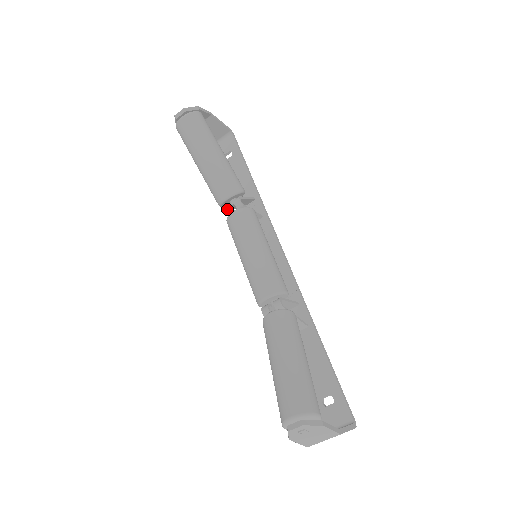
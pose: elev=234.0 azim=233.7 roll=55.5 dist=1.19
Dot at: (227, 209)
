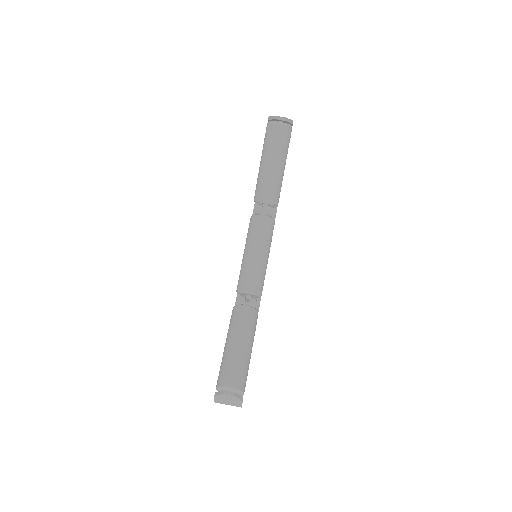
Dot at: (260, 209)
